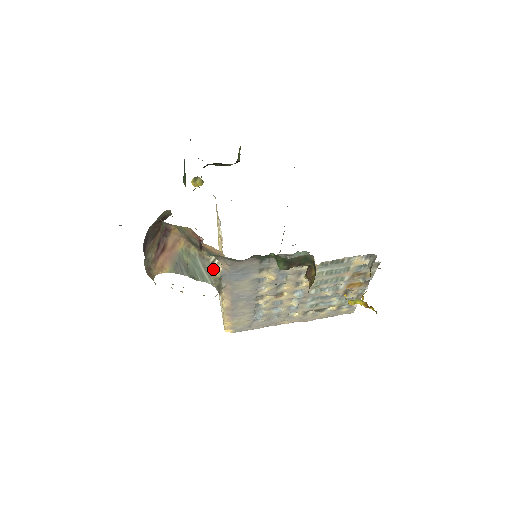
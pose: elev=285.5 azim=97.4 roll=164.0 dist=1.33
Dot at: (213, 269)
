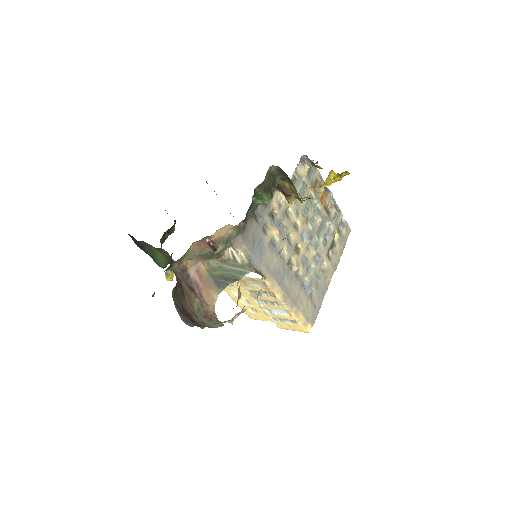
Dot at: (239, 261)
